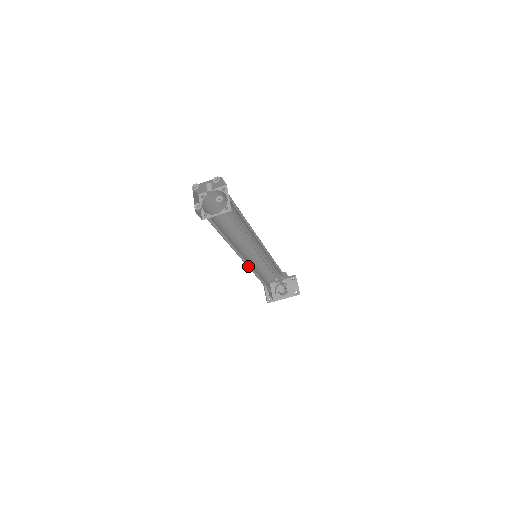
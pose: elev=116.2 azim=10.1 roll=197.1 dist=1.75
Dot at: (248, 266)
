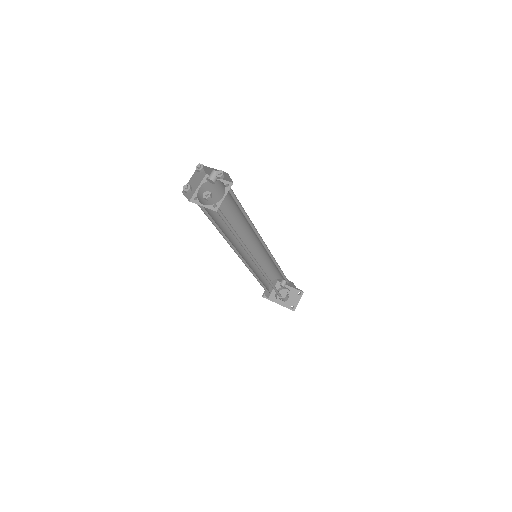
Dot at: (243, 260)
